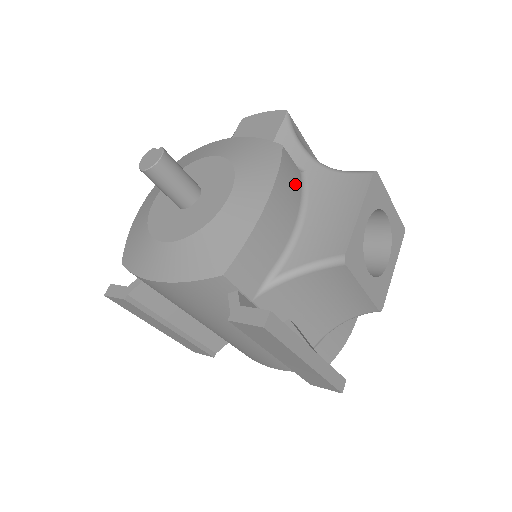
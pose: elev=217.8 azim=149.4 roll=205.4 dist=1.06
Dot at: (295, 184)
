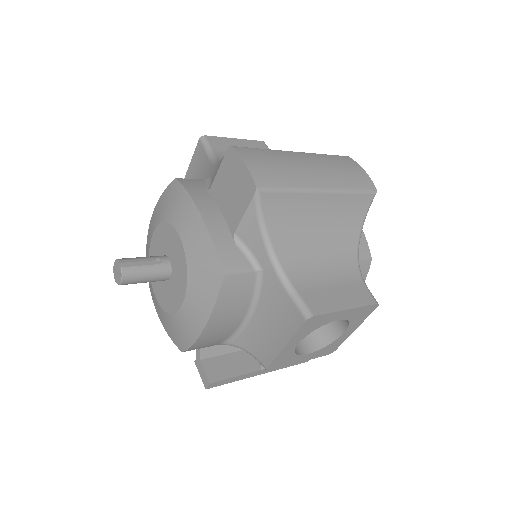
Dot at: (242, 294)
